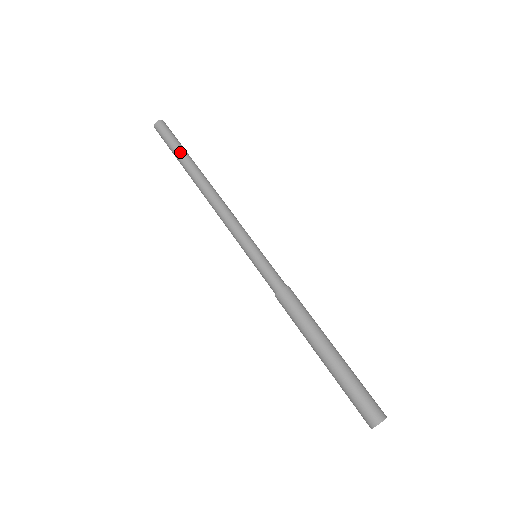
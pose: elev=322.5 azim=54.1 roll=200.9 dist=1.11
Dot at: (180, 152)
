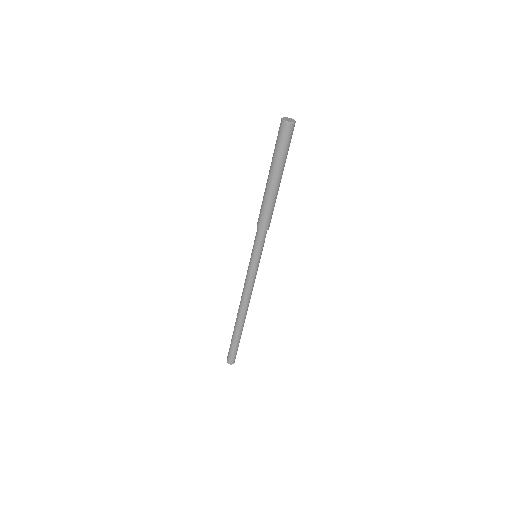
Dot at: occluded
